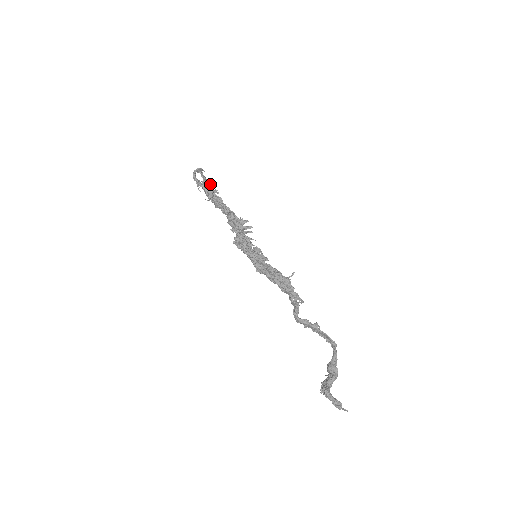
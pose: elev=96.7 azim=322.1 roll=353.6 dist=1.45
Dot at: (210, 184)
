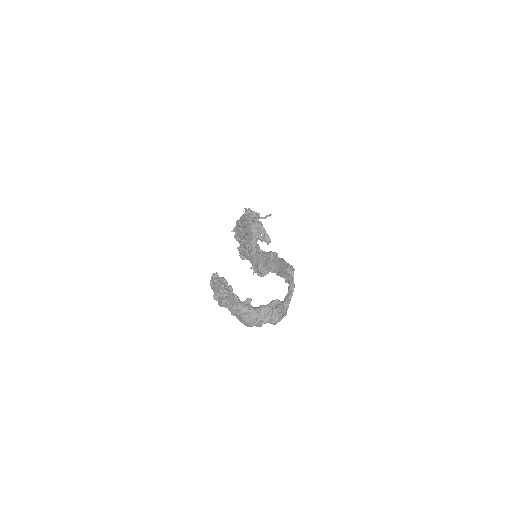
Dot at: occluded
